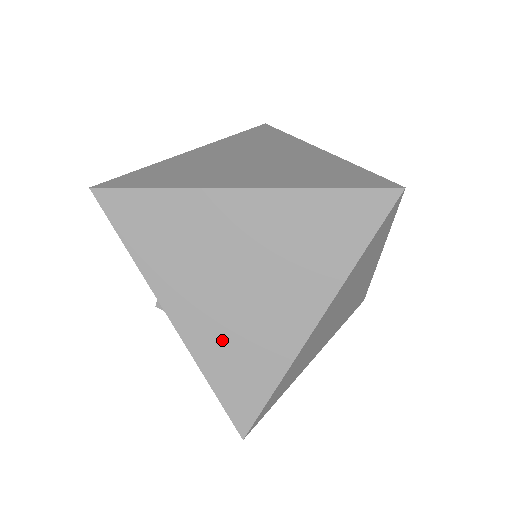
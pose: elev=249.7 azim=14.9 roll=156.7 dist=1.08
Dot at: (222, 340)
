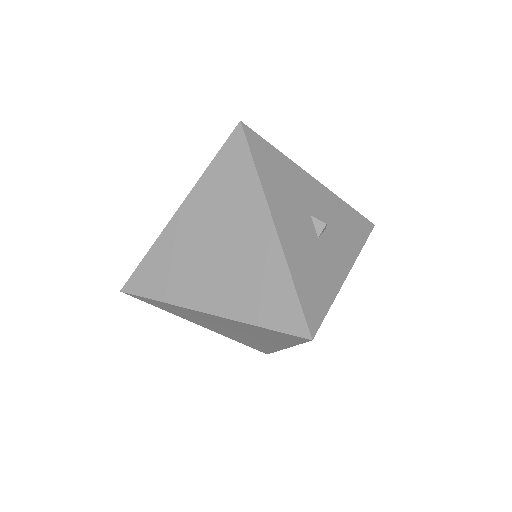
Dot at: (235, 337)
